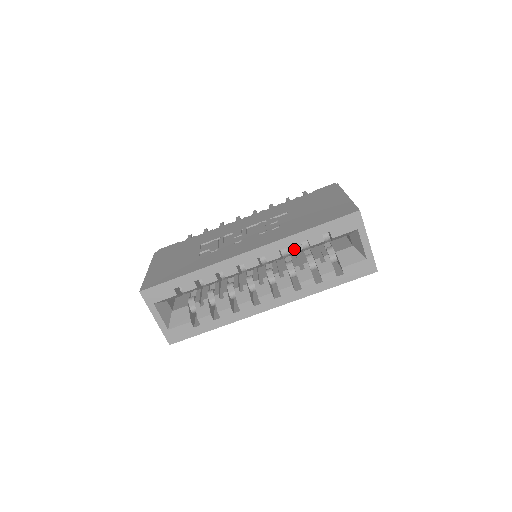
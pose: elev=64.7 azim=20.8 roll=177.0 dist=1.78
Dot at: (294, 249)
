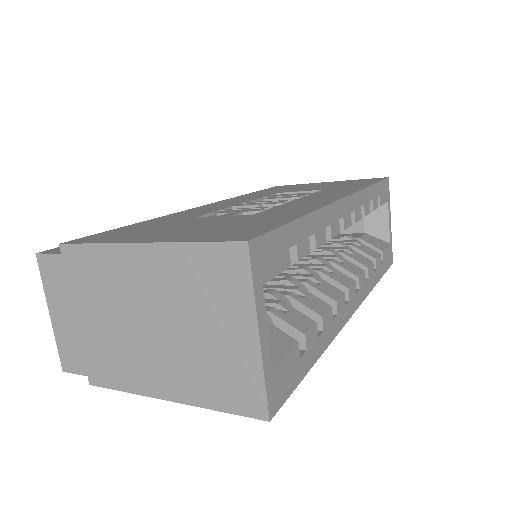
Dot at: (367, 210)
